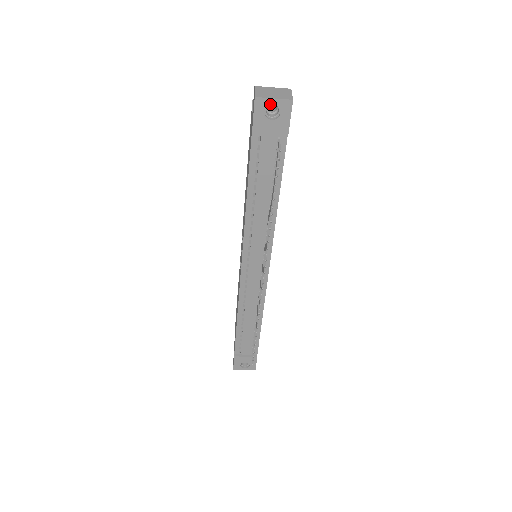
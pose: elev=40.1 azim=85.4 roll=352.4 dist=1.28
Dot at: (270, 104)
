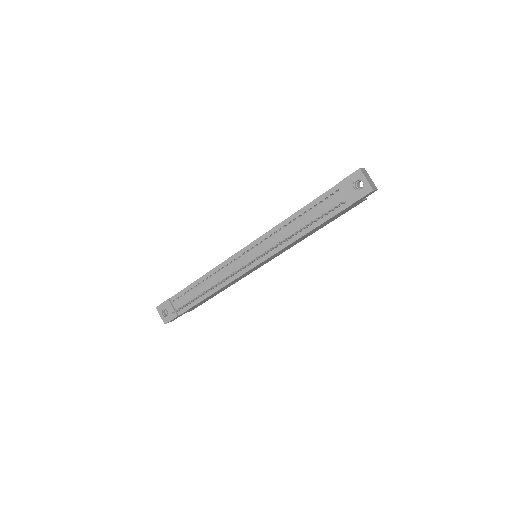
Dot at: (362, 180)
